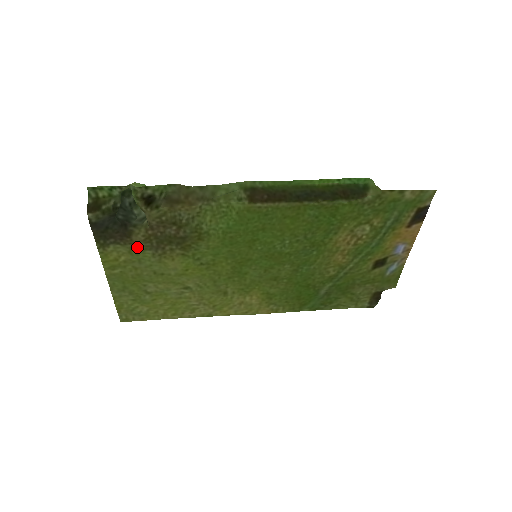
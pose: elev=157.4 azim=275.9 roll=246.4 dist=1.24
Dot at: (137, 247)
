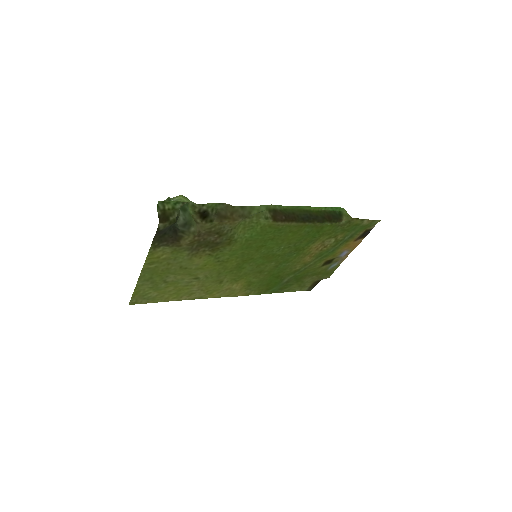
Dot at: (180, 248)
